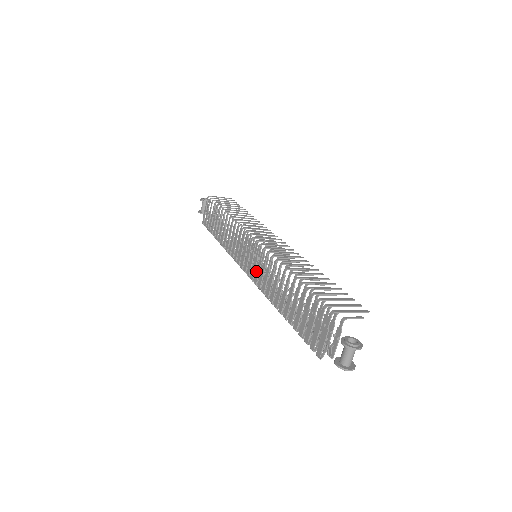
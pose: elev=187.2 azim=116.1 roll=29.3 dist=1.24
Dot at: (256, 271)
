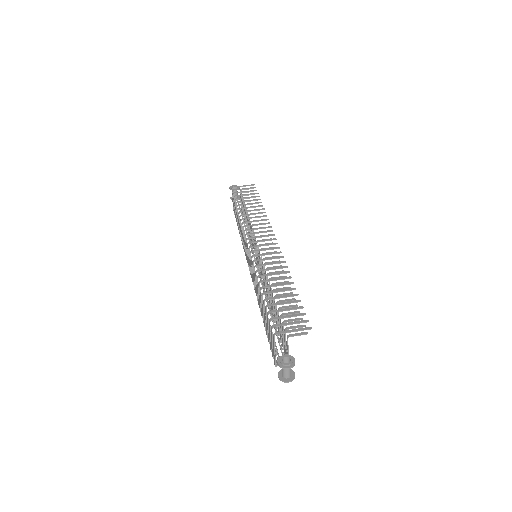
Dot at: (252, 274)
